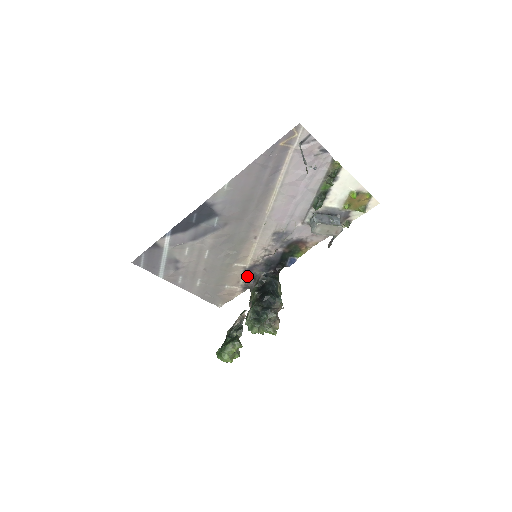
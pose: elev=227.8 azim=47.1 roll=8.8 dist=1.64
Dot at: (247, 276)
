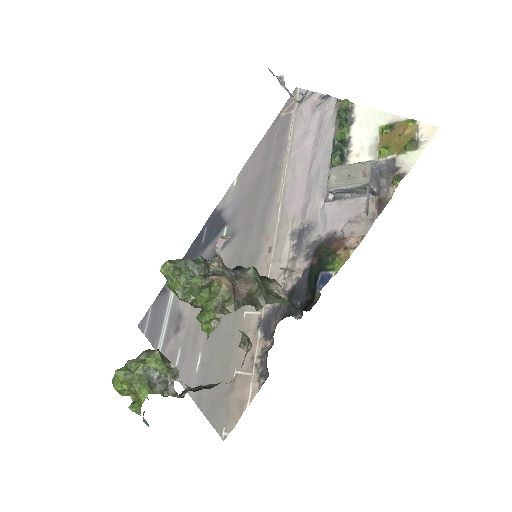
Dot at: (264, 339)
